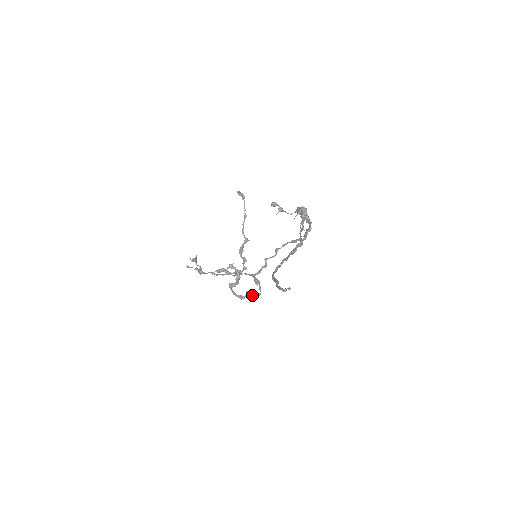
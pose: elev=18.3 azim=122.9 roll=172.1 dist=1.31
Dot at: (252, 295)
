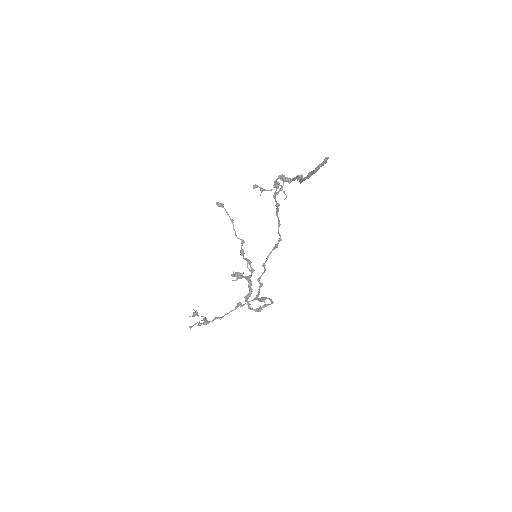
Dot at: (267, 304)
